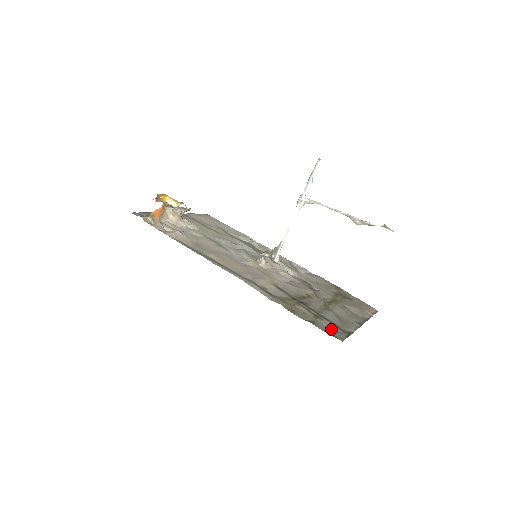
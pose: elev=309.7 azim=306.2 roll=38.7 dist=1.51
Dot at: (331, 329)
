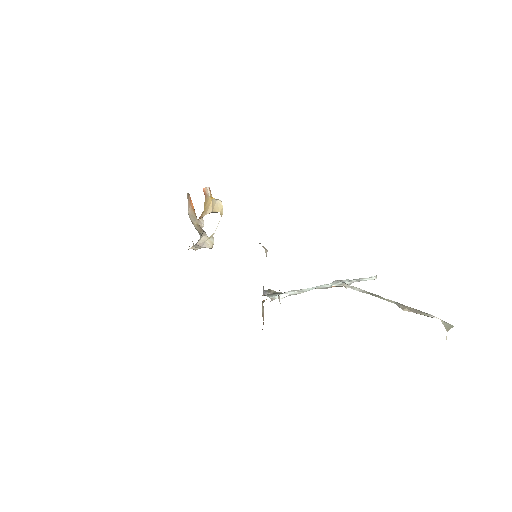
Dot at: occluded
